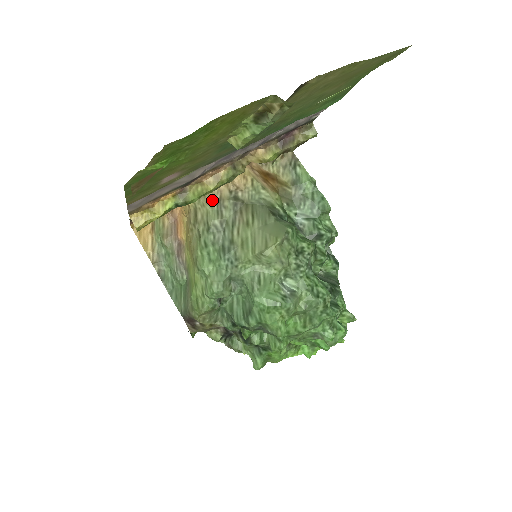
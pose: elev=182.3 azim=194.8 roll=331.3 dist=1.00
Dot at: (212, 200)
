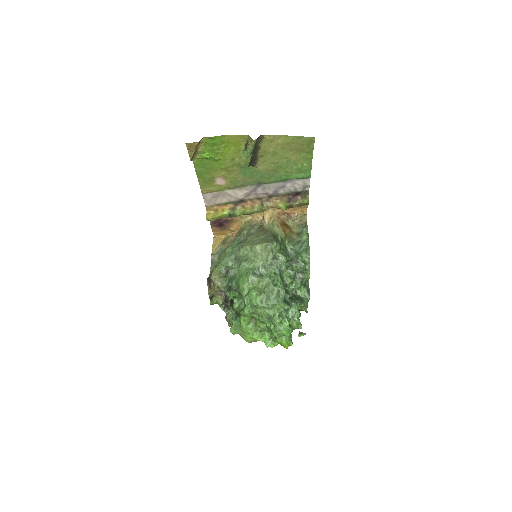
Dot at: (250, 224)
